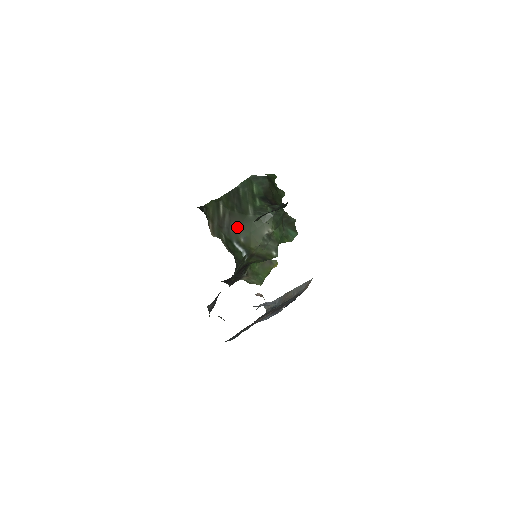
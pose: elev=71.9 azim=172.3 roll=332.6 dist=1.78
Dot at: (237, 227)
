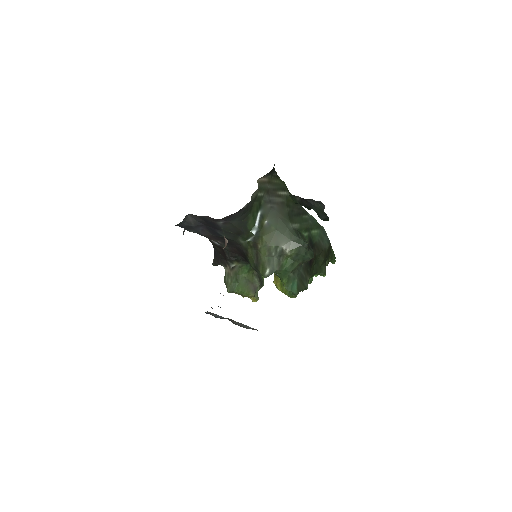
Dot at: (275, 212)
